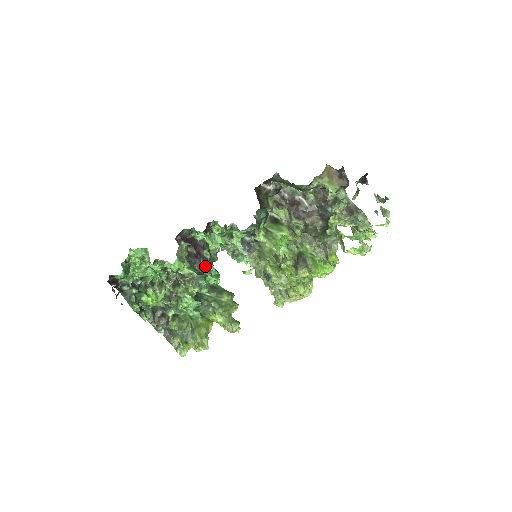
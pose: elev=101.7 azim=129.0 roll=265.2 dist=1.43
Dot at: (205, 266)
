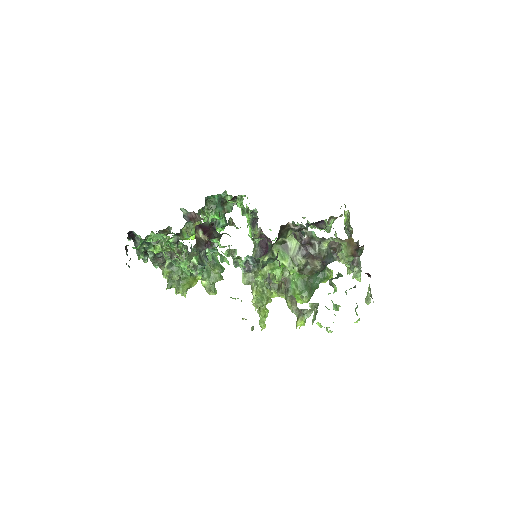
Dot at: occluded
